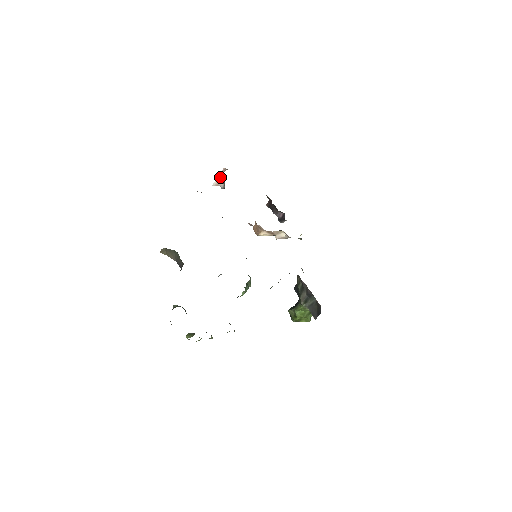
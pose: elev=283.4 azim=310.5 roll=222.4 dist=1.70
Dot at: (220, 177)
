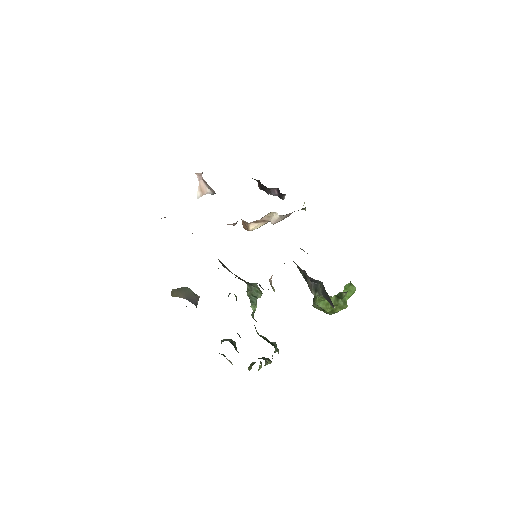
Dot at: (201, 185)
